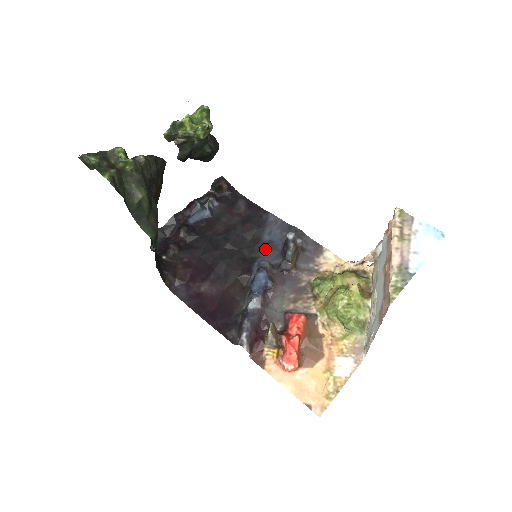
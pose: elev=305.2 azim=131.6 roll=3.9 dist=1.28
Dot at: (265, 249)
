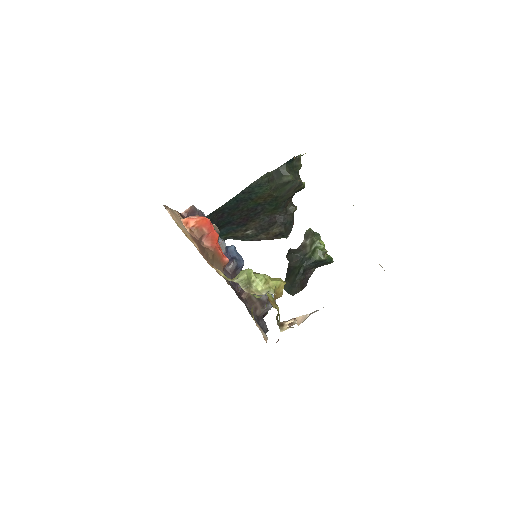
Dot at: occluded
